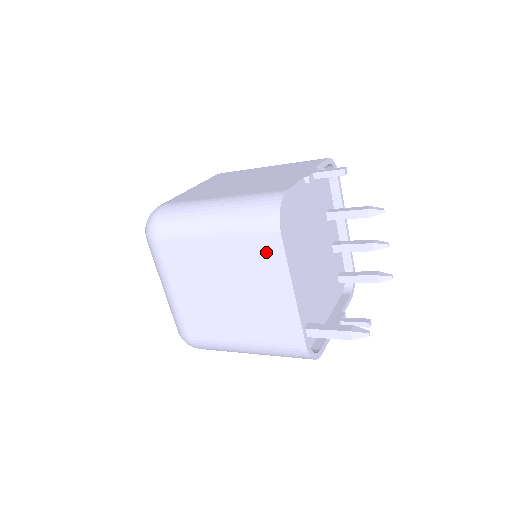
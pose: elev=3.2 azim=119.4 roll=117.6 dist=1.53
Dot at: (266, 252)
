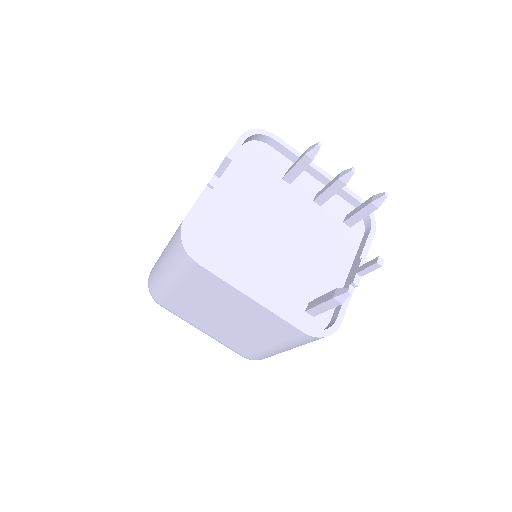
Dot at: (206, 280)
